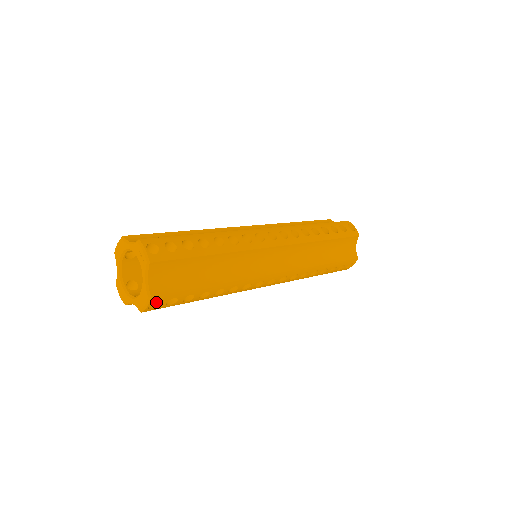
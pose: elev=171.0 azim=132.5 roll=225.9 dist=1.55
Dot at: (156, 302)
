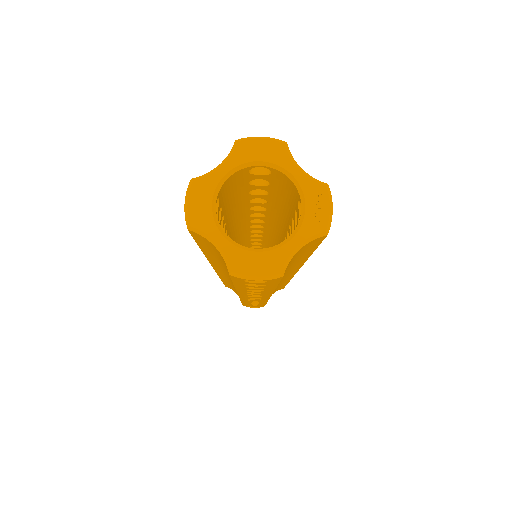
Dot at: occluded
